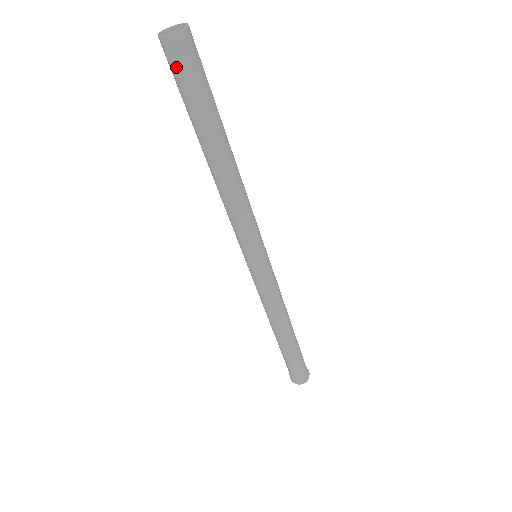
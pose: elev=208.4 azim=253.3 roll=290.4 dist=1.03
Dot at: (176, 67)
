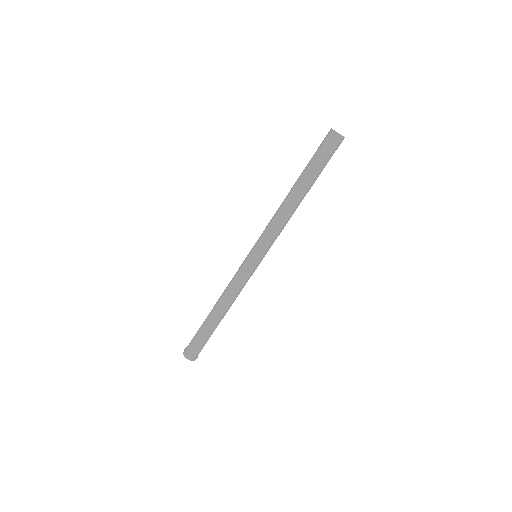
Dot at: (329, 147)
